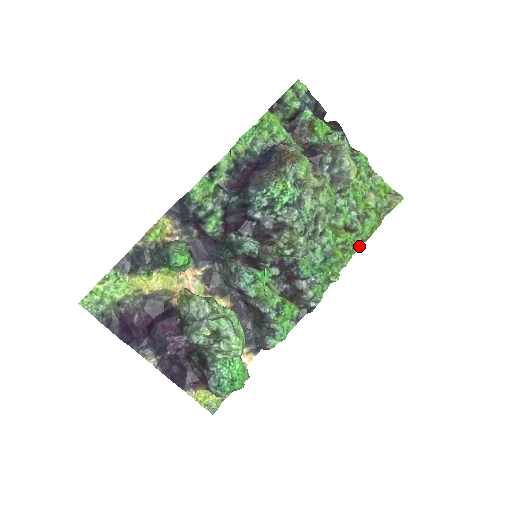
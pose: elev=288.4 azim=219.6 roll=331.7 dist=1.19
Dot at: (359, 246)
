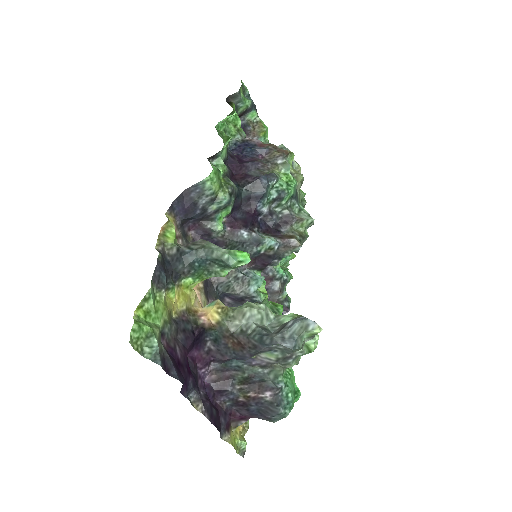
Dot at: occluded
